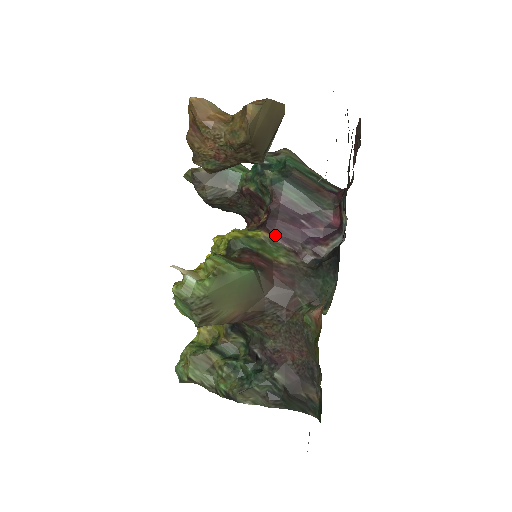
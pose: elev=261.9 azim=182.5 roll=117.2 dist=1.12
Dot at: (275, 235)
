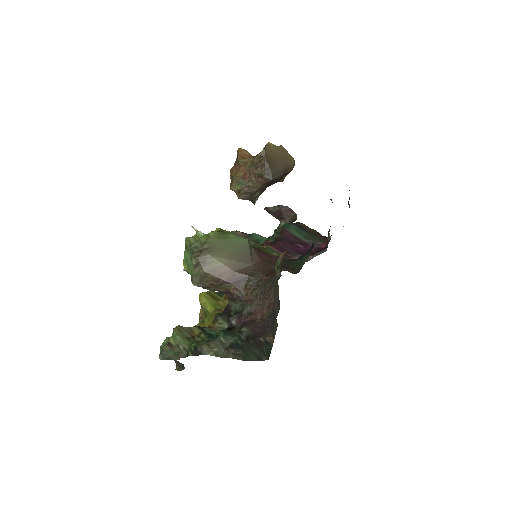
Dot at: (275, 247)
